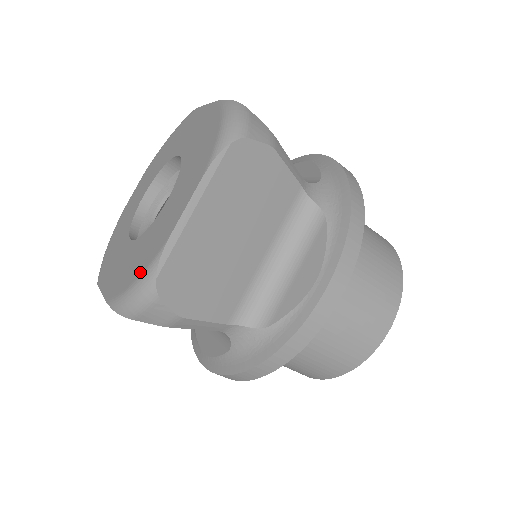
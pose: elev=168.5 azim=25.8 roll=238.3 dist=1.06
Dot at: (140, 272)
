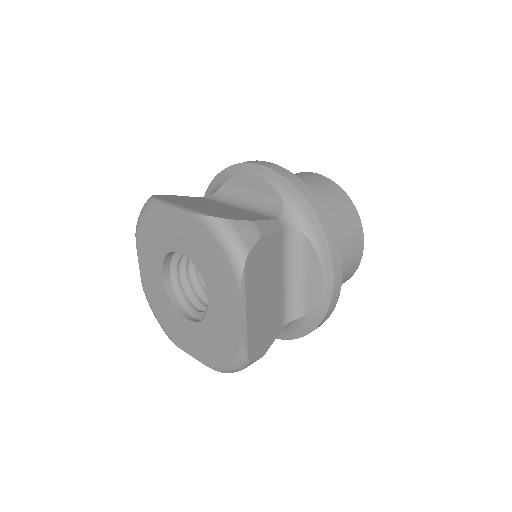
Dot at: (231, 356)
